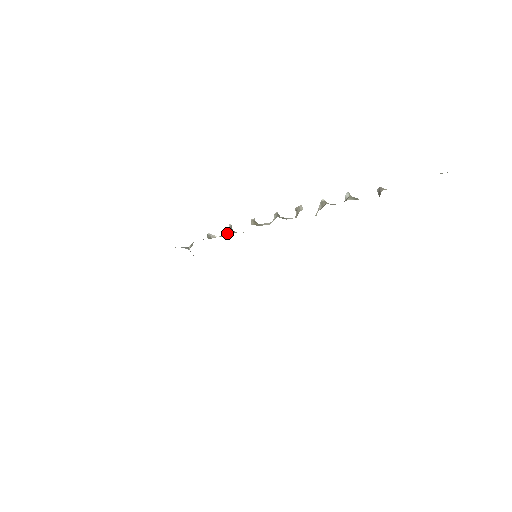
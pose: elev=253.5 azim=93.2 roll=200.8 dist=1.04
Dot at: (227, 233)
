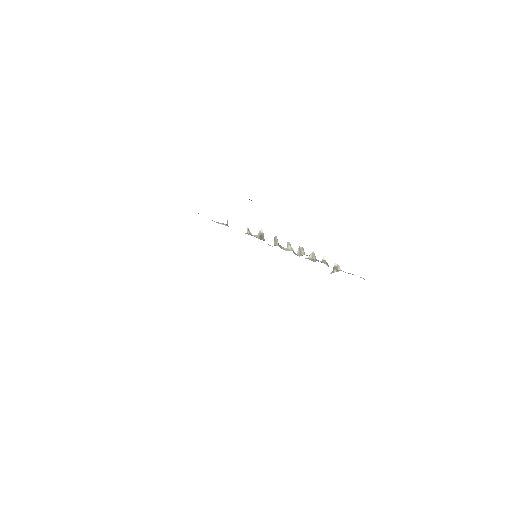
Dot at: (260, 237)
